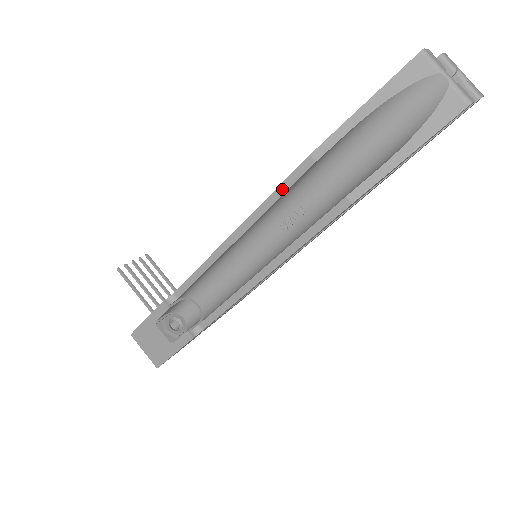
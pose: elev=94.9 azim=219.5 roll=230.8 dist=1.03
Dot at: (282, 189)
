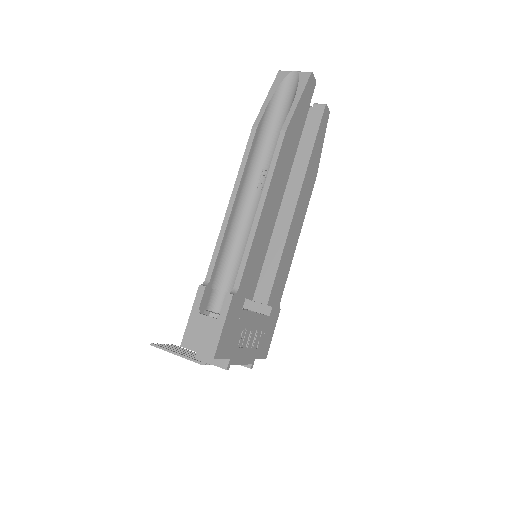
Dot at: (247, 153)
